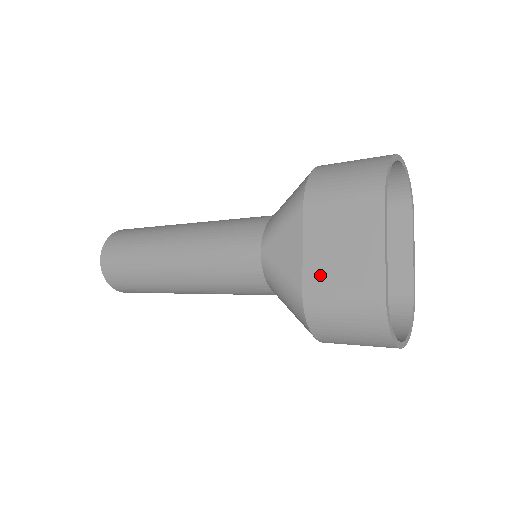
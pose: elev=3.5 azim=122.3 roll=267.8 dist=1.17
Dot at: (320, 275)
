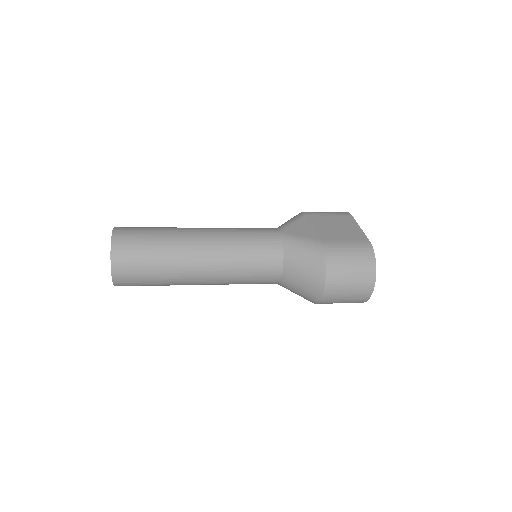
Dot at: (329, 236)
